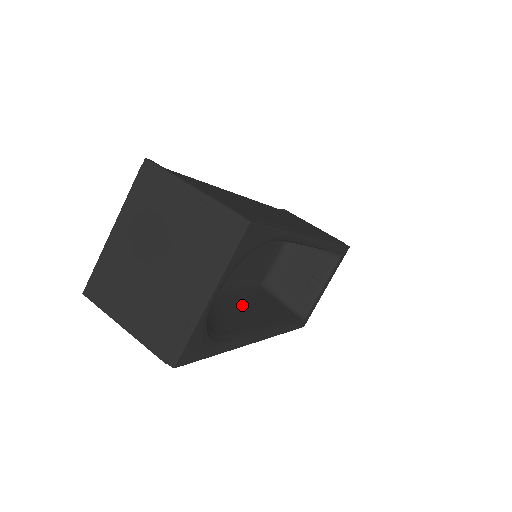
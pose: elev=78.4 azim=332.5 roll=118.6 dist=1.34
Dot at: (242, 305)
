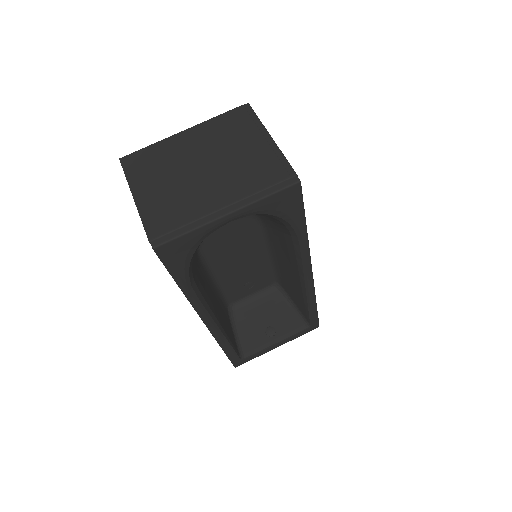
Dot at: (211, 292)
